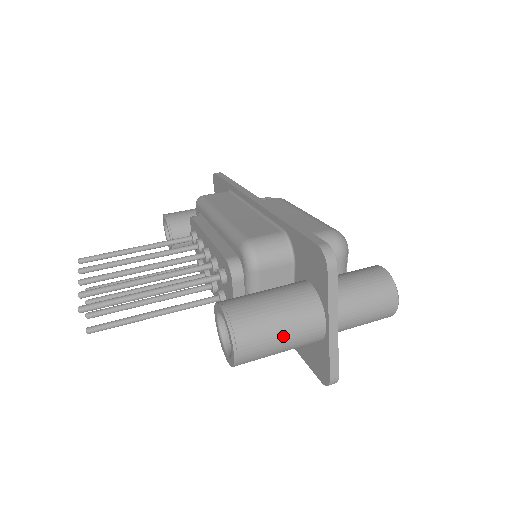
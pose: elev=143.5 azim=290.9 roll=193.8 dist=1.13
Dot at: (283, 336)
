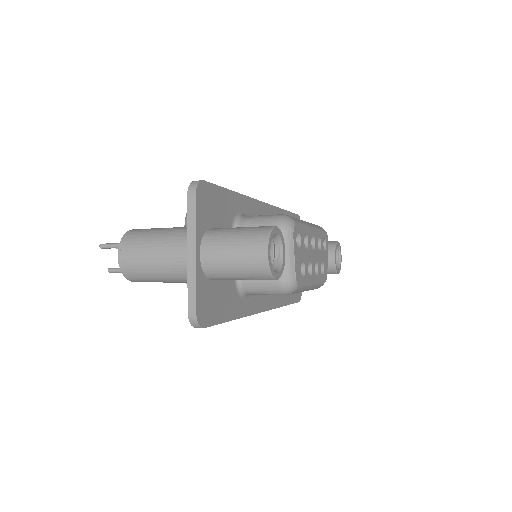
Dot at: (154, 253)
